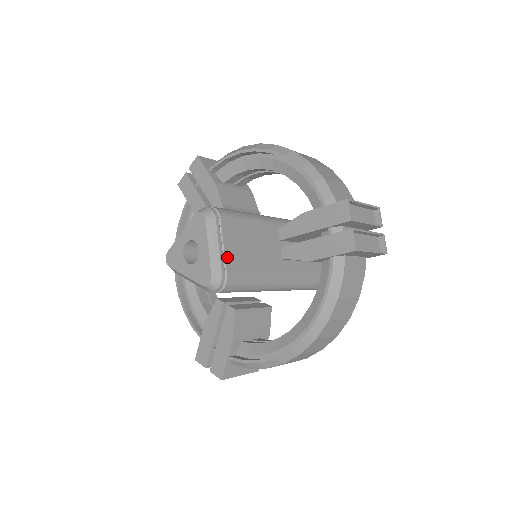
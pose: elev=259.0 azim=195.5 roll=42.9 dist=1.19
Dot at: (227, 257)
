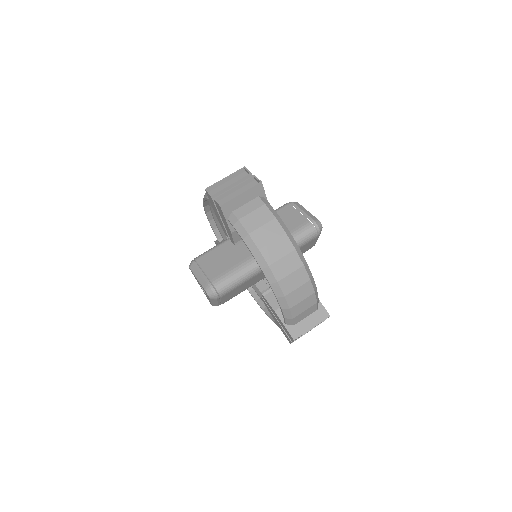
Dot at: (208, 274)
